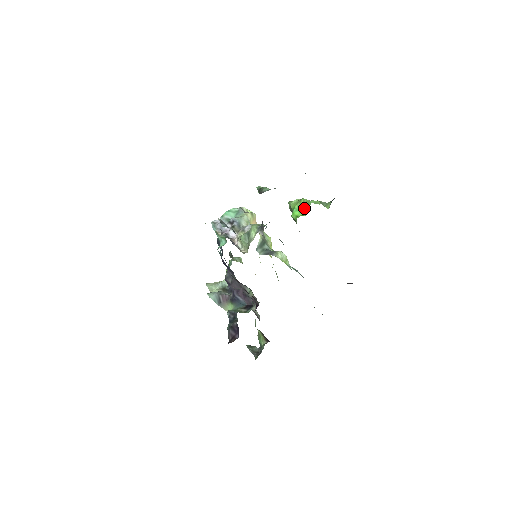
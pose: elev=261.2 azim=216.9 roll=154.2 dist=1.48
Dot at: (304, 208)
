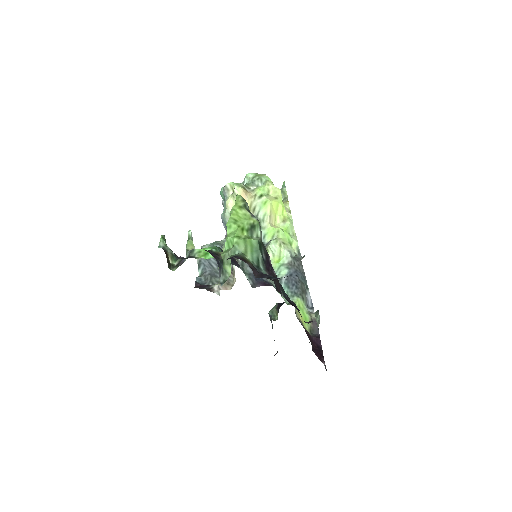
Dot at: occluded
